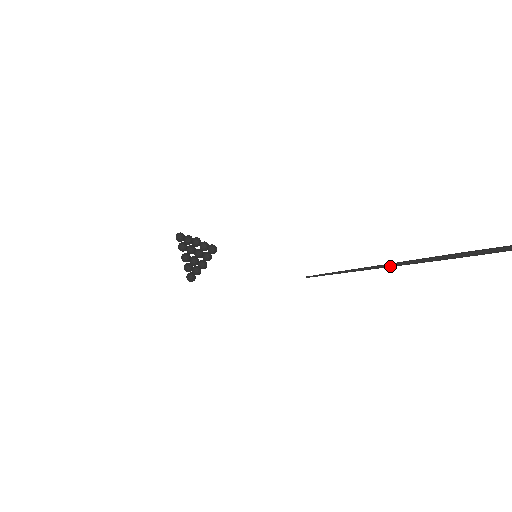
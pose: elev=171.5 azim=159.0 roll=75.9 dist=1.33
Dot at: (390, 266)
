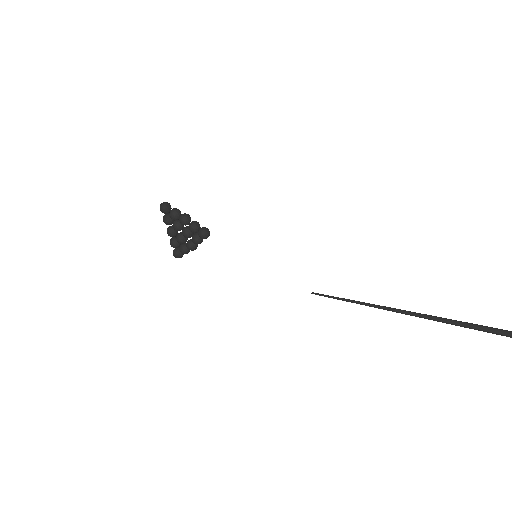
Dot at: occluded
